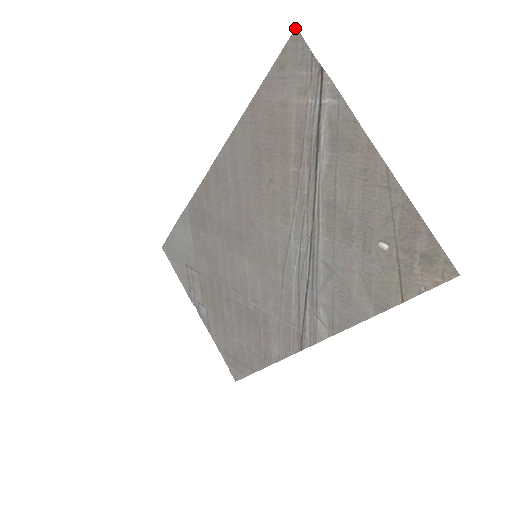
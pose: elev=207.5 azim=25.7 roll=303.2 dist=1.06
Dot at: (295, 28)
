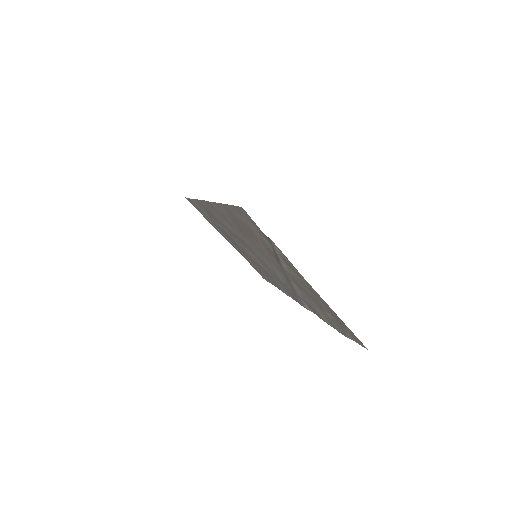
Dot at: (241, 207)
